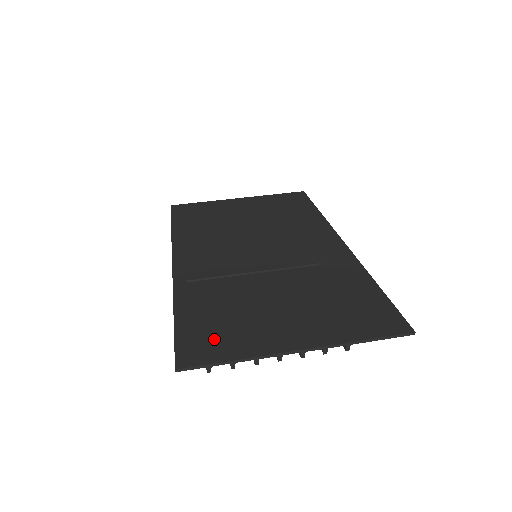
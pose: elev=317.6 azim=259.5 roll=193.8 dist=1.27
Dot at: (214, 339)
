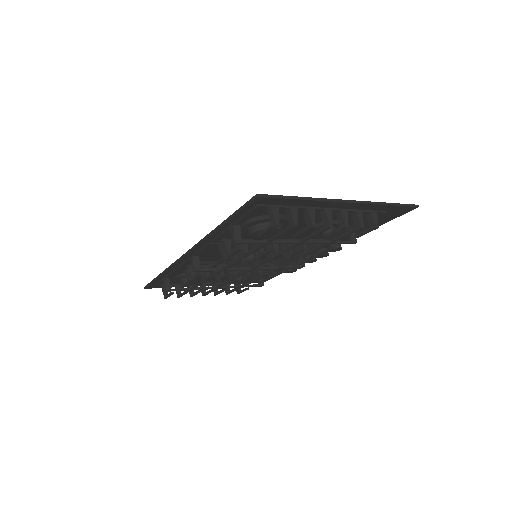
Dot at: occluded
